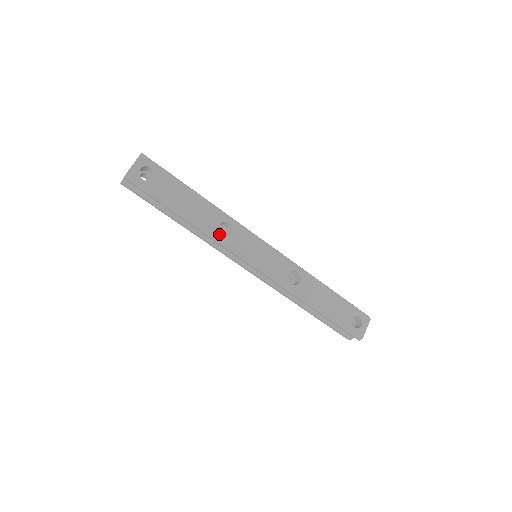
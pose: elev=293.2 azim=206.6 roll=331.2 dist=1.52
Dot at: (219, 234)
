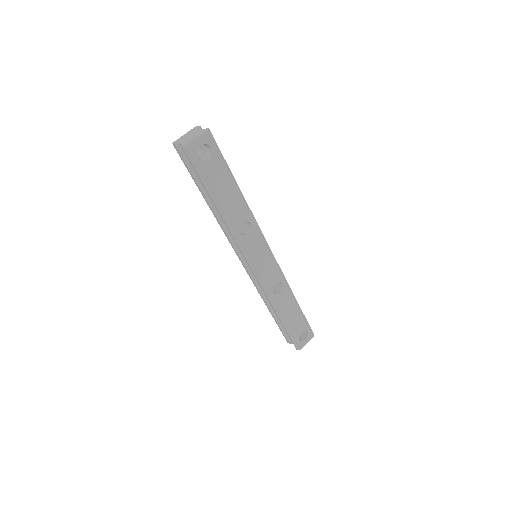
Dot at: (238, 231)
